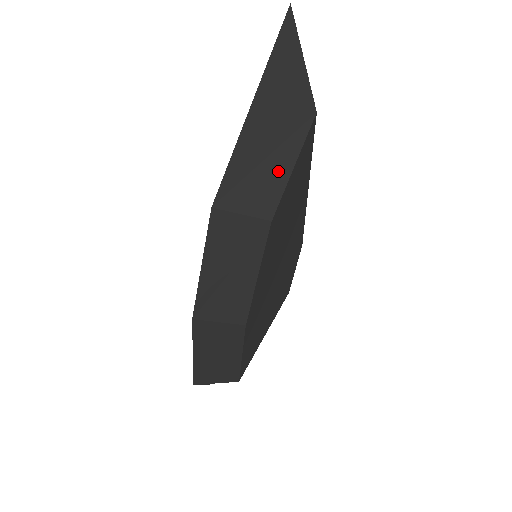
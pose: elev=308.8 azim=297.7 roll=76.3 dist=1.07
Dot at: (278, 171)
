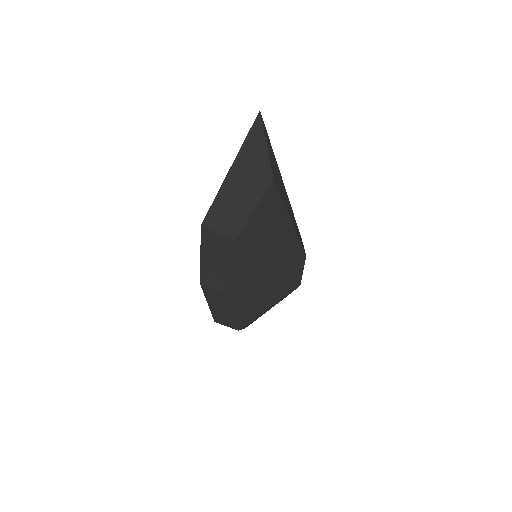
Dot at: (243, 212)
